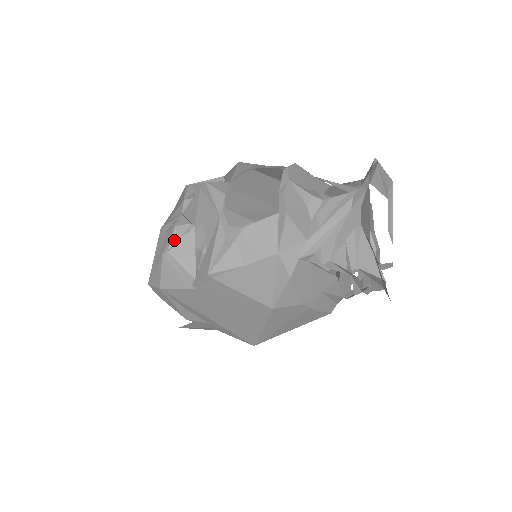
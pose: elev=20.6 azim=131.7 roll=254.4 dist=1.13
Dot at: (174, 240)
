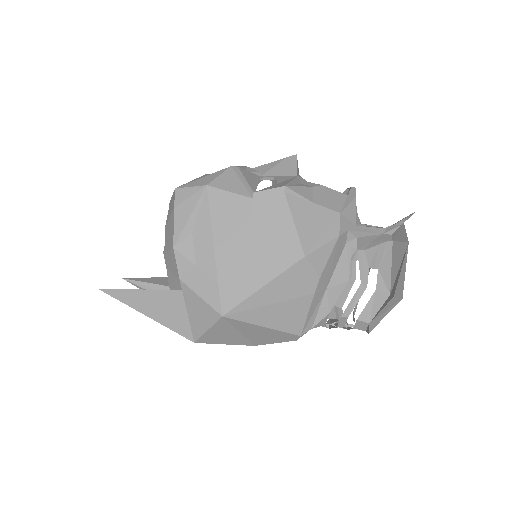
Dot at: (244, 168)
